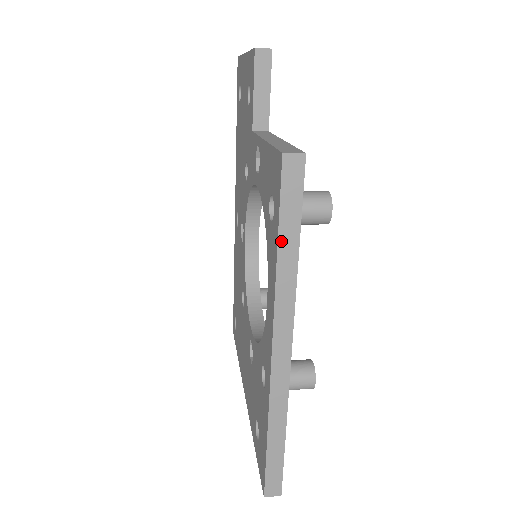
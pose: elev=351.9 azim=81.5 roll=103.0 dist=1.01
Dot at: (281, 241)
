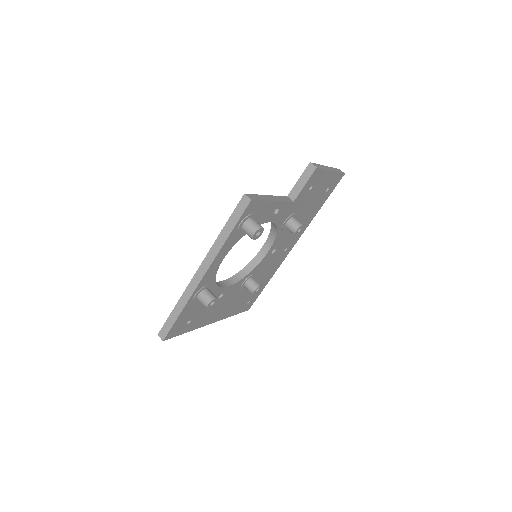
Dot at: (226, 227)
